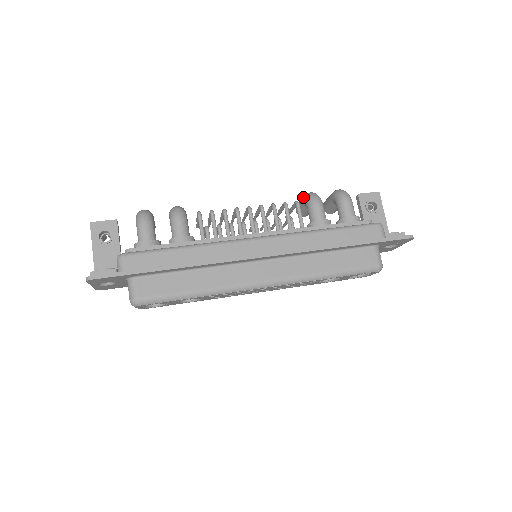
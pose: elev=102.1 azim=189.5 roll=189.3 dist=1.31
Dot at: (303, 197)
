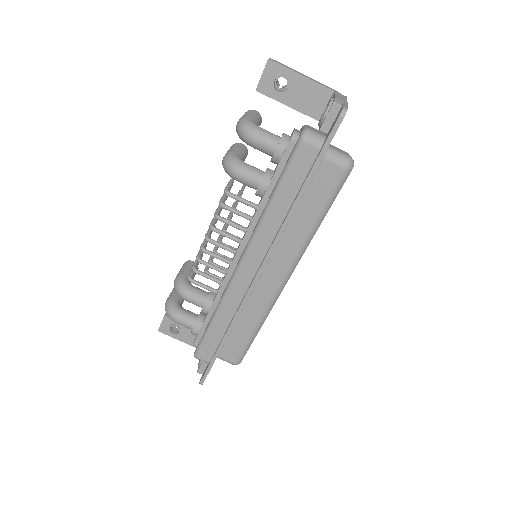
Dot at: occluded
